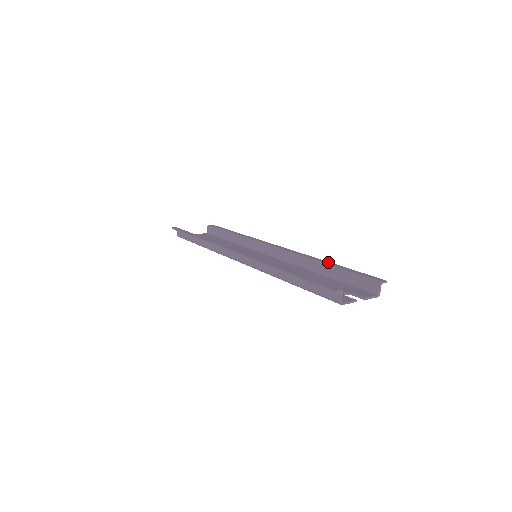
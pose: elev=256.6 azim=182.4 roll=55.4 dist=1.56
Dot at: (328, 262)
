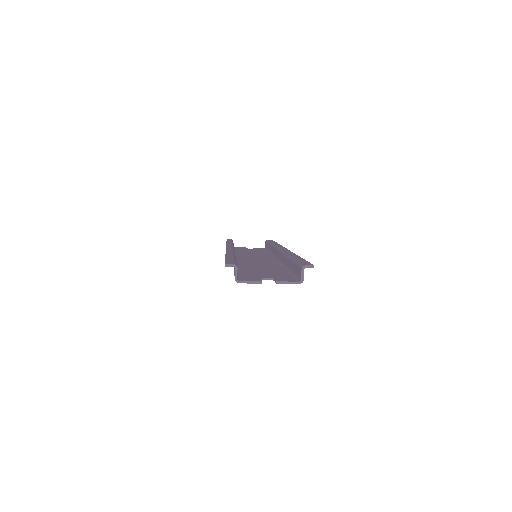
Dot at: (296, 255)
